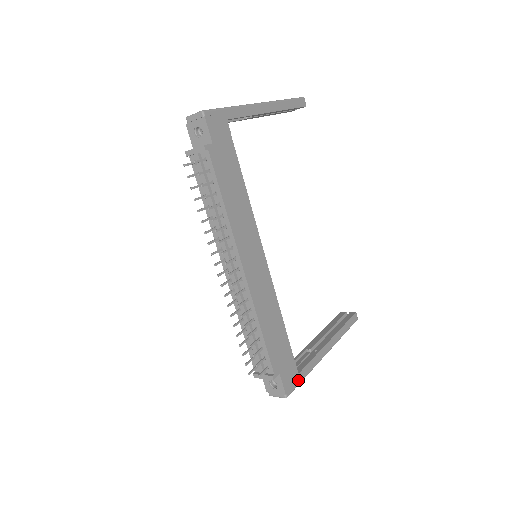
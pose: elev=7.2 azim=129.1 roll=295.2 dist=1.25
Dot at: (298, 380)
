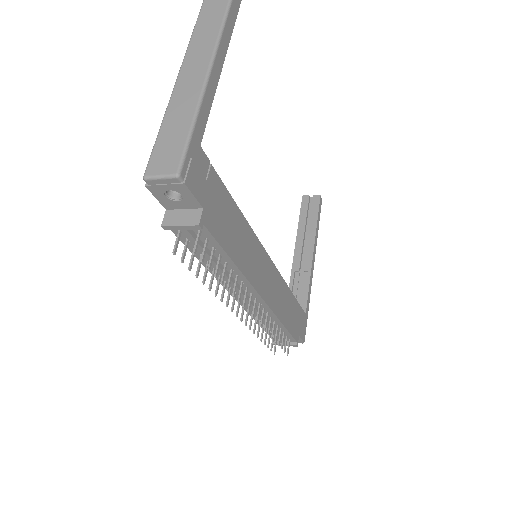
Dot at: (306, 318)
